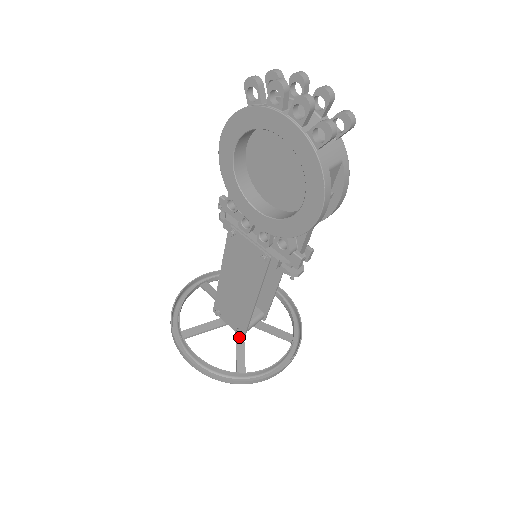
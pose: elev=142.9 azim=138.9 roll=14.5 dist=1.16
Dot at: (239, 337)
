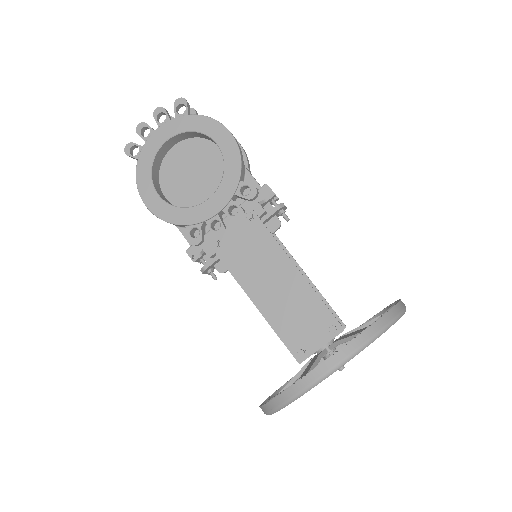
Dot at: (342, 338)
